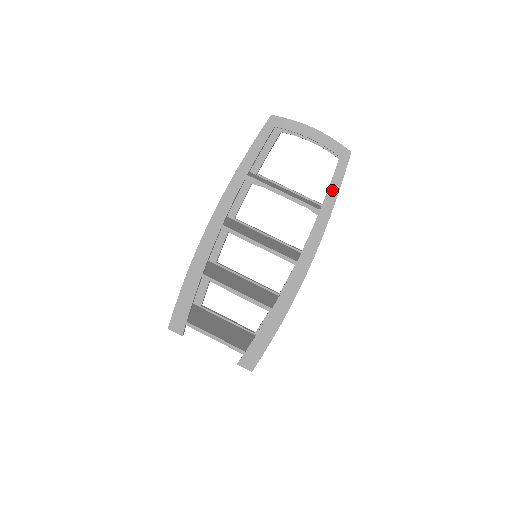
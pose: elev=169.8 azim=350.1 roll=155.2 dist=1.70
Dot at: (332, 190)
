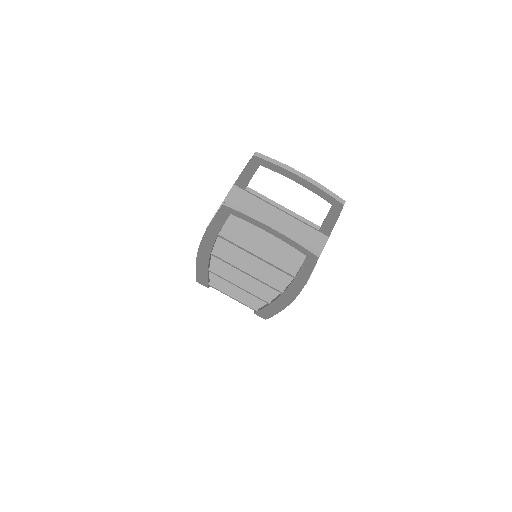
Dot at: (304, 271)
